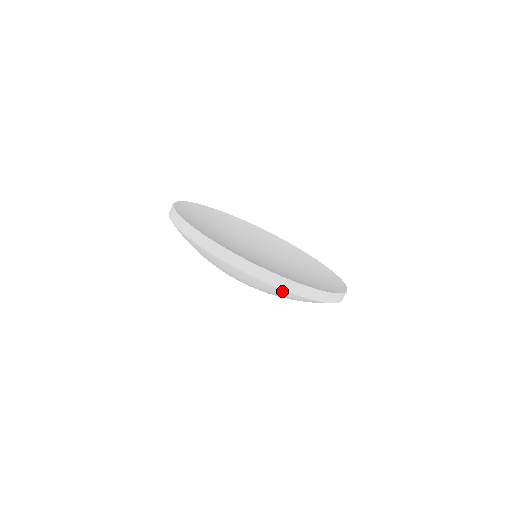
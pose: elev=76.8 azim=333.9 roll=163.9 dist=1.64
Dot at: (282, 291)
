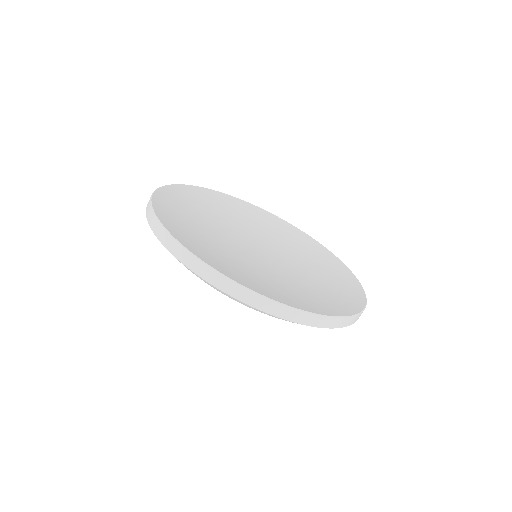
Dot at: (210, 284)
